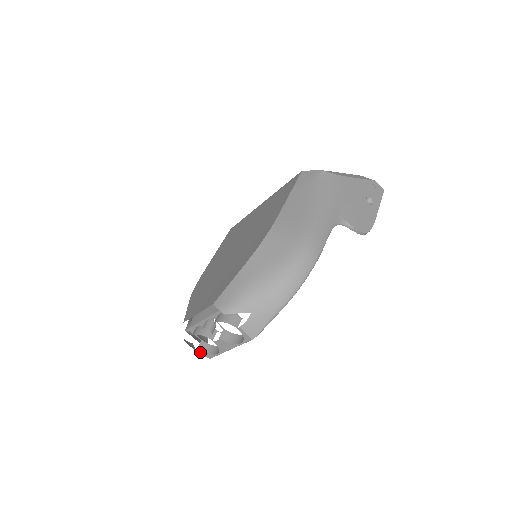
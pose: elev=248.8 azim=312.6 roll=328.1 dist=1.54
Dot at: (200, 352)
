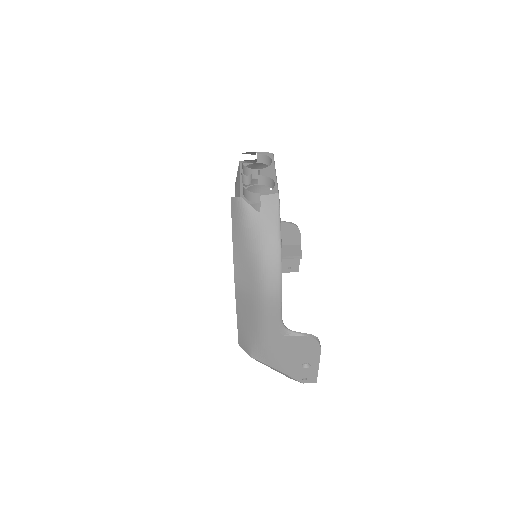
Dot at: (265, 194)
